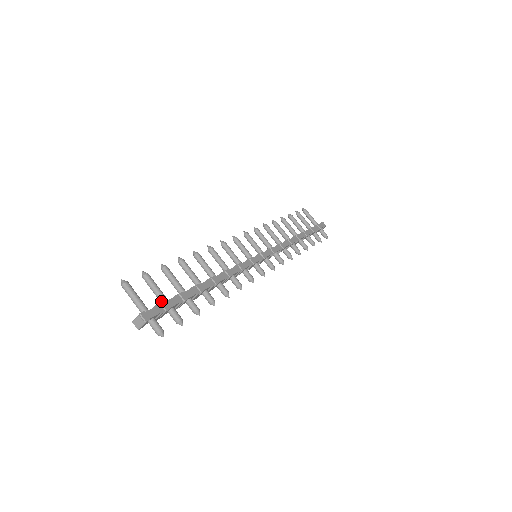
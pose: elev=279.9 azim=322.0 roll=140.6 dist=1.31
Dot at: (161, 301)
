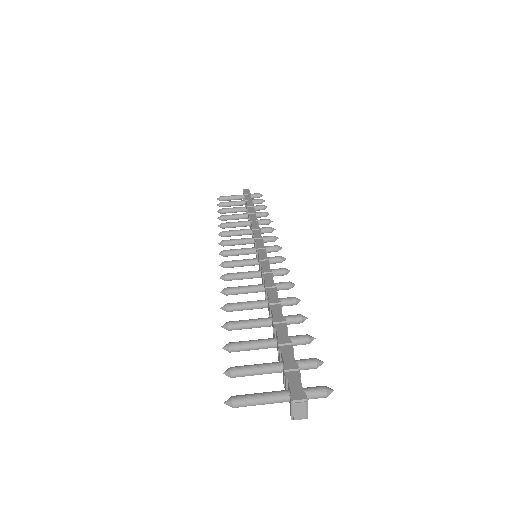
Dot at: (277, 371)
